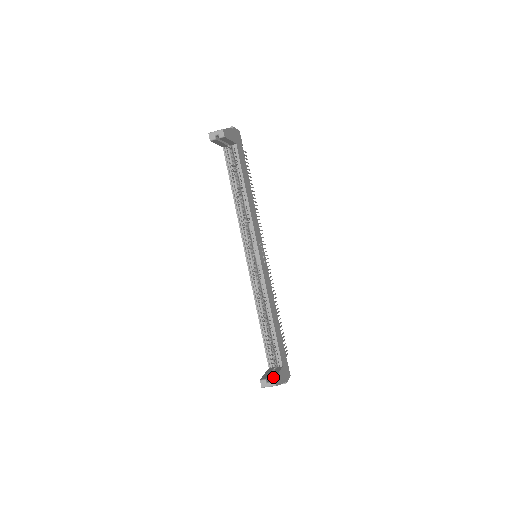
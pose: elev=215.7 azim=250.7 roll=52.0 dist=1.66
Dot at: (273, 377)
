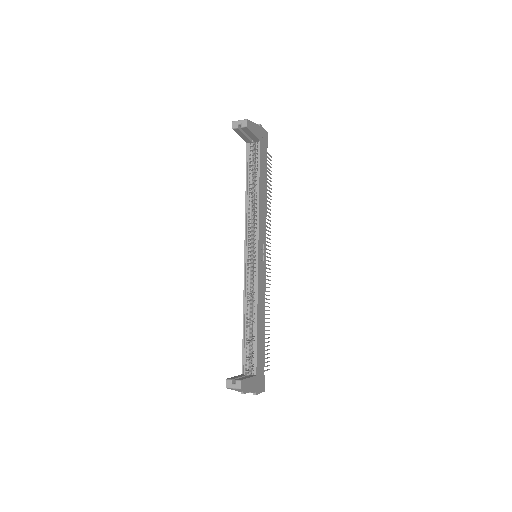
Dot at: (240, 379)
